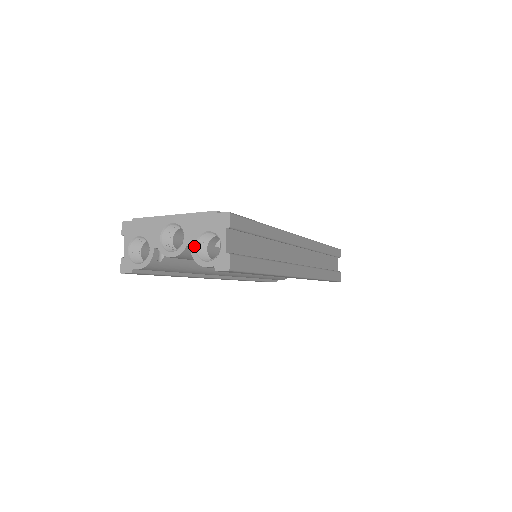
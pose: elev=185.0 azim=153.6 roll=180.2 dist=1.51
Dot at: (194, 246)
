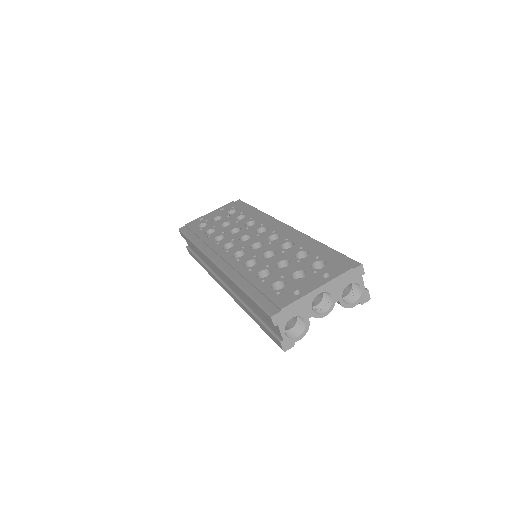
Dot at: (342, 299)
